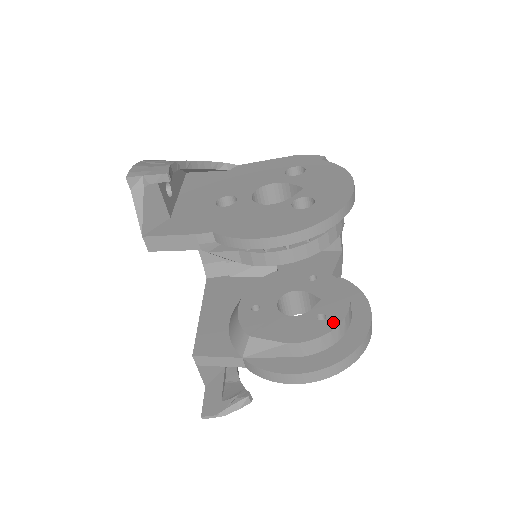
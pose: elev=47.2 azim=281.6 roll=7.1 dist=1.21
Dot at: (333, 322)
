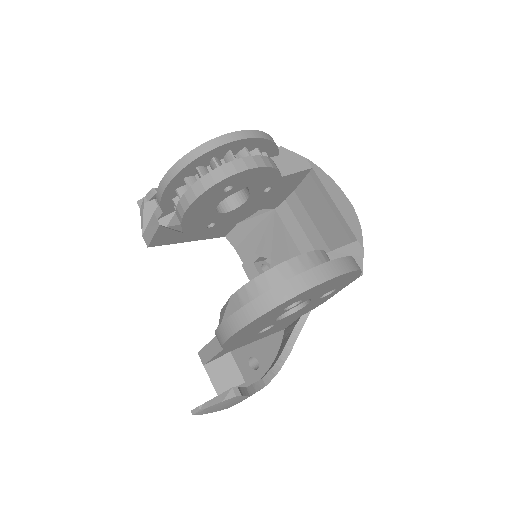
Dot at: (275, 268)
